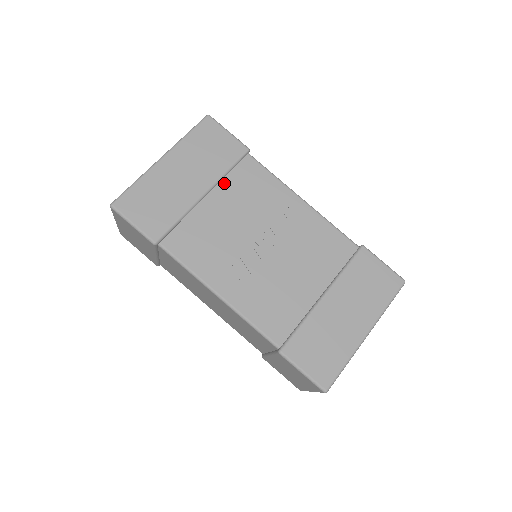
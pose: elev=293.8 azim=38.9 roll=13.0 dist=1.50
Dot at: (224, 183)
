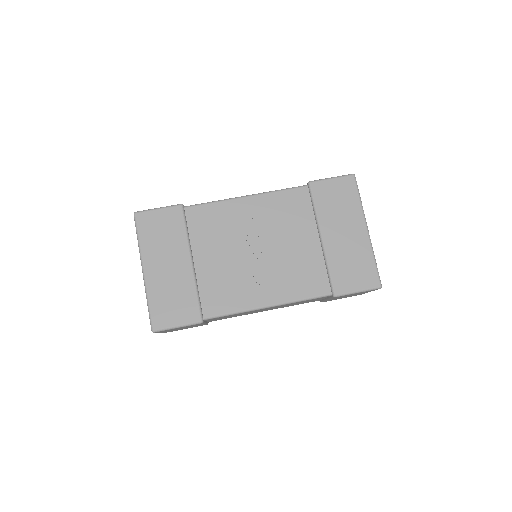
Dot at: (193, 242)
